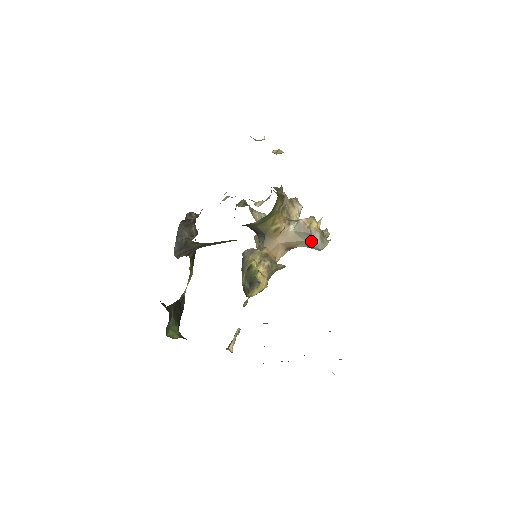
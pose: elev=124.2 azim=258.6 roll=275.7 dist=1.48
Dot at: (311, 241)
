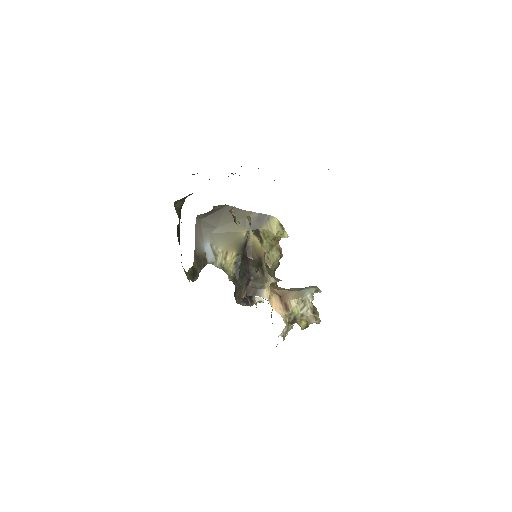
Dot at: (303, 289)
